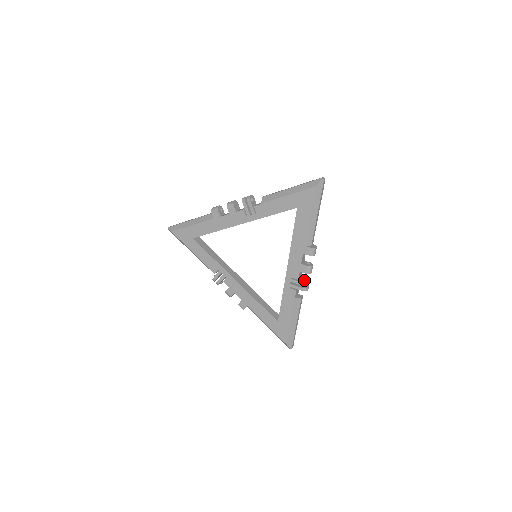
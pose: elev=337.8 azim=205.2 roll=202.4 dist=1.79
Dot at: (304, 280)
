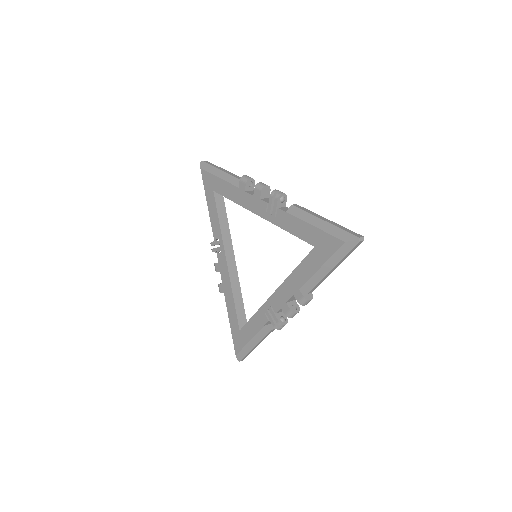
Dot at: (282, 318)
